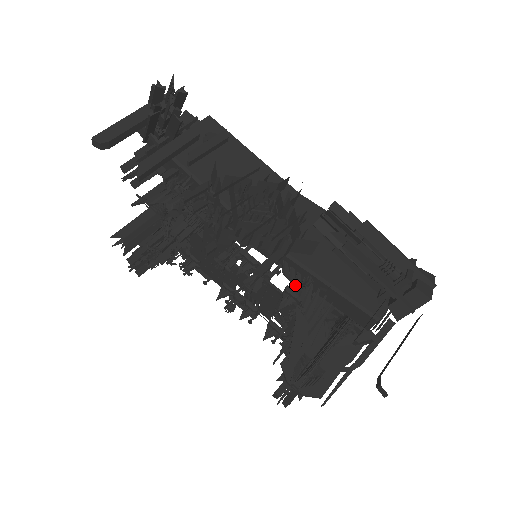
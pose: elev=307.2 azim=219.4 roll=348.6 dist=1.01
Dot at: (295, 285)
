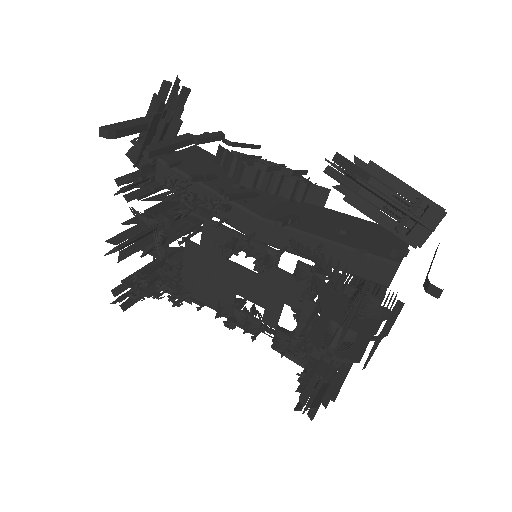
Dot at: (308, 254)
